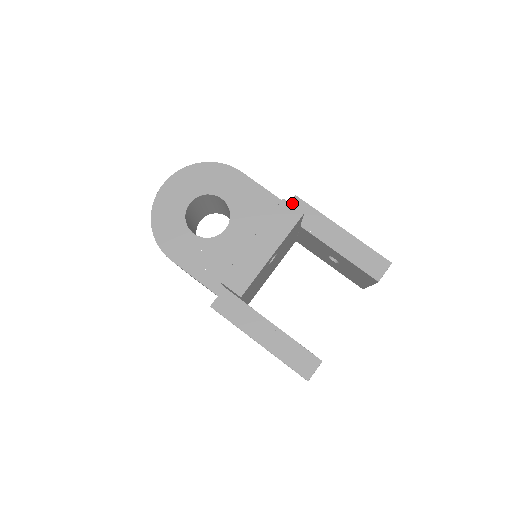
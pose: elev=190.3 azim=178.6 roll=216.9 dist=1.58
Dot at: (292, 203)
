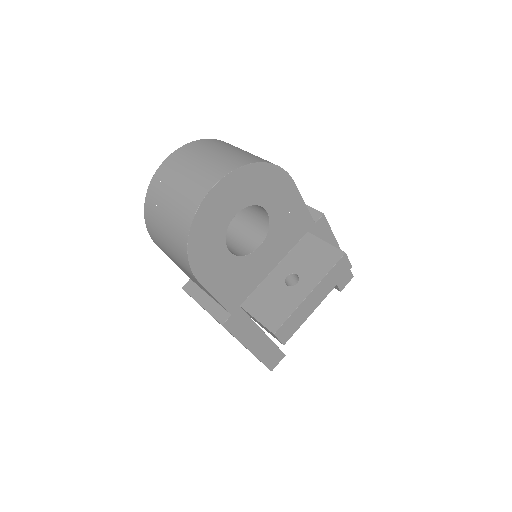
Dot at: (319, 222)
